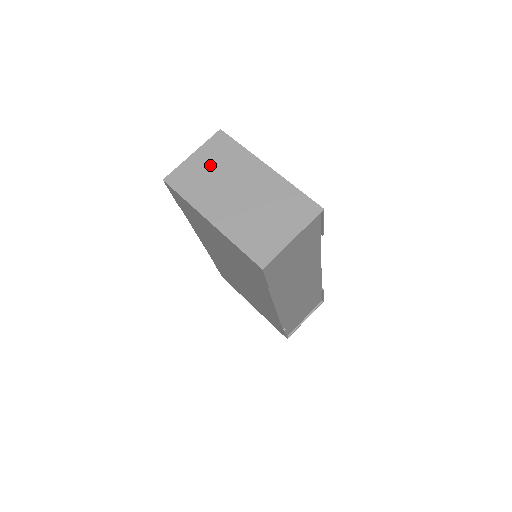
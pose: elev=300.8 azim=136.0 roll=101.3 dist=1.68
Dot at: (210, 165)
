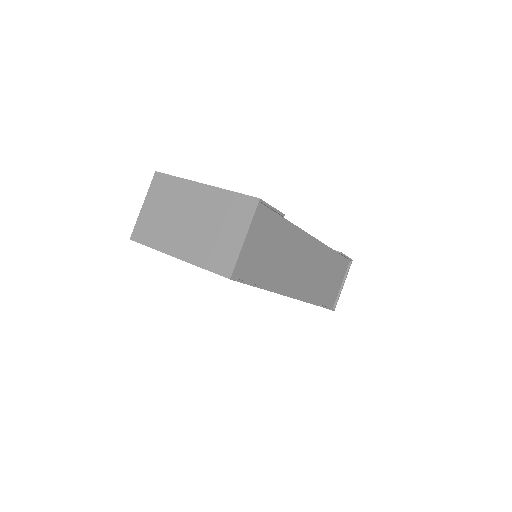
Dot at: (159, 207)
